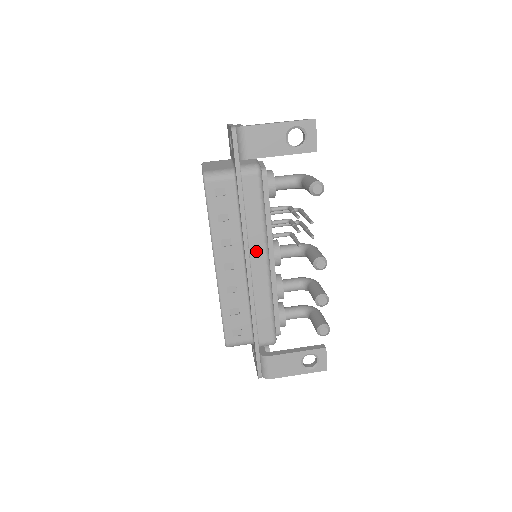
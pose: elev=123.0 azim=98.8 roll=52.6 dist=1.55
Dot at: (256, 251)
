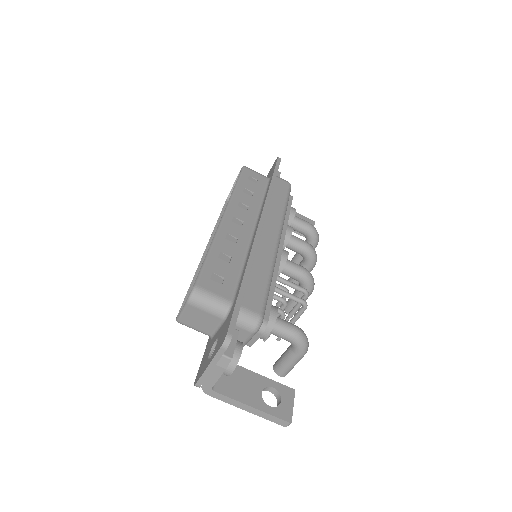
Dot at: occluded
